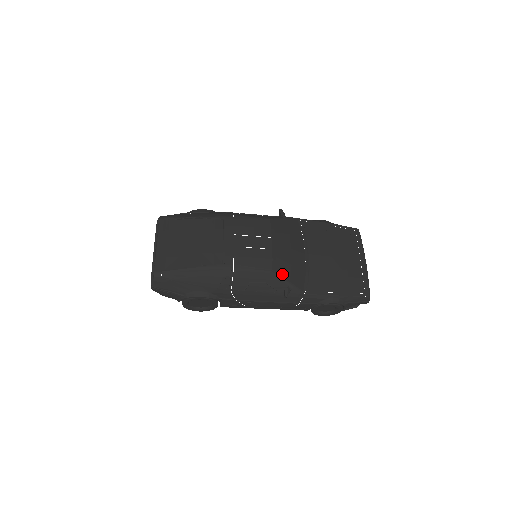
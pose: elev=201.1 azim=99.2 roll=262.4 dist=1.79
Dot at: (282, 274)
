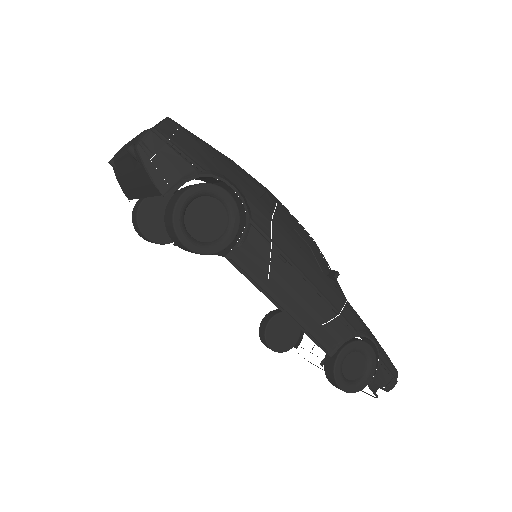
Dot at: occluded
